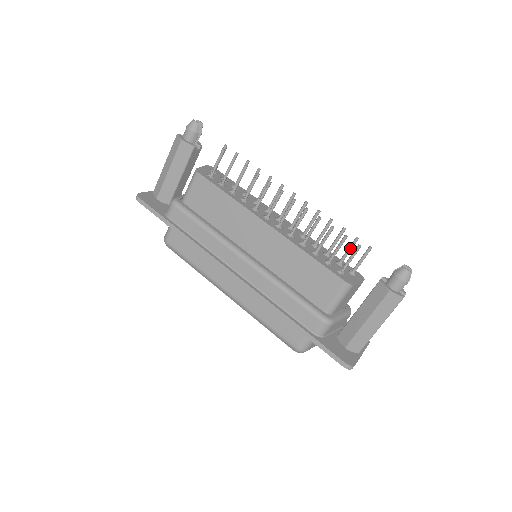
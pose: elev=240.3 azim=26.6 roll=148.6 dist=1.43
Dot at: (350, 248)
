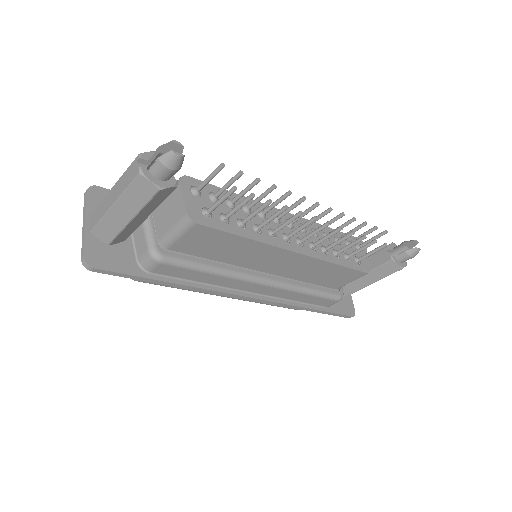
Dot at: occluded
